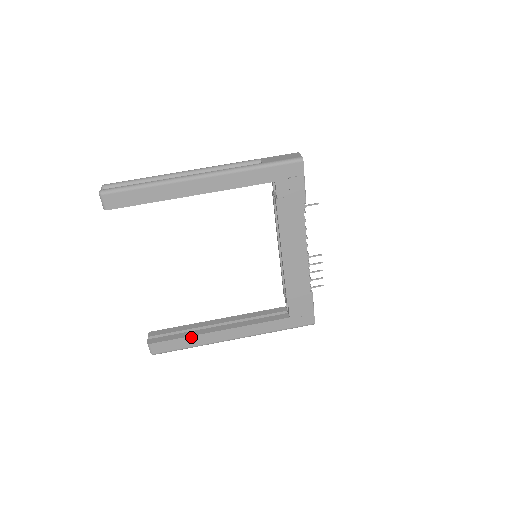
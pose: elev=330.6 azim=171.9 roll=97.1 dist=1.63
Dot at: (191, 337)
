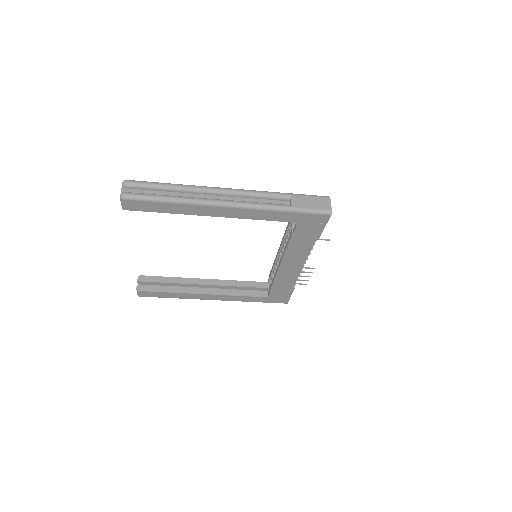
Dot at: (177, 293)
